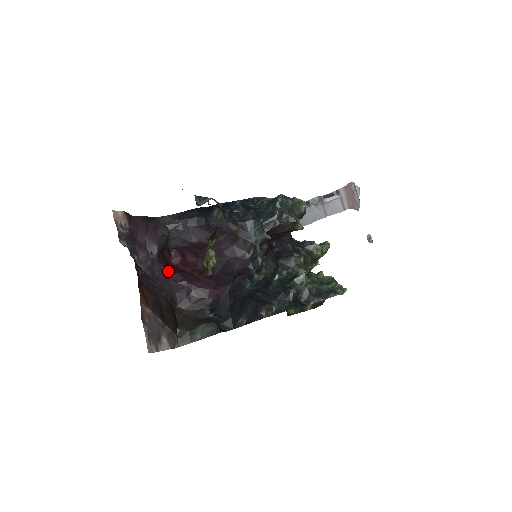
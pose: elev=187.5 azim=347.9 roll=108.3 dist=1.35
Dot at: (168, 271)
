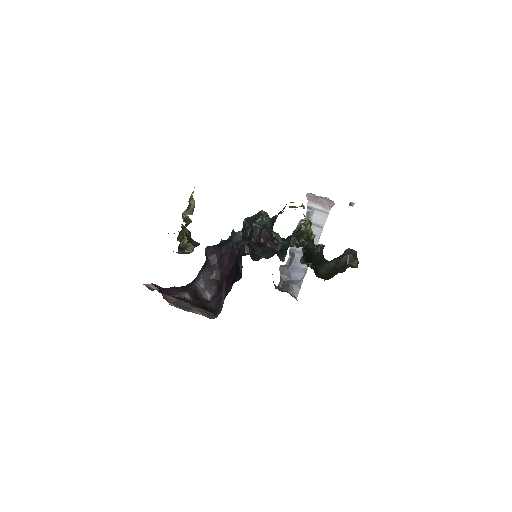
Dot at: occluded
